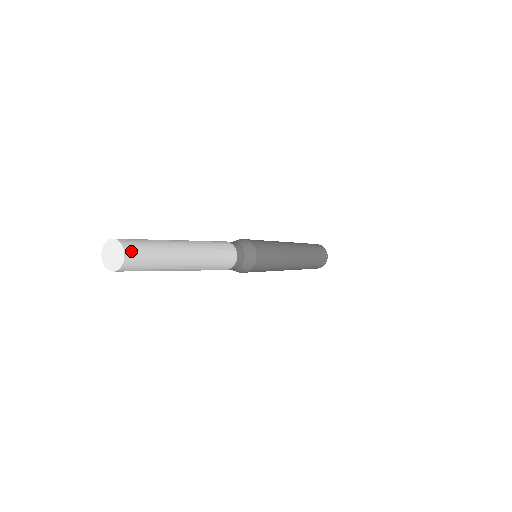
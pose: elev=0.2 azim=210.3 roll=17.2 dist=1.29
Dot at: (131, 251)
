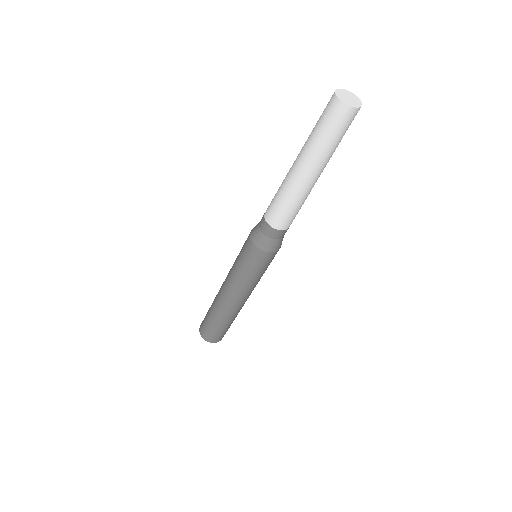
Dot at: occluded
